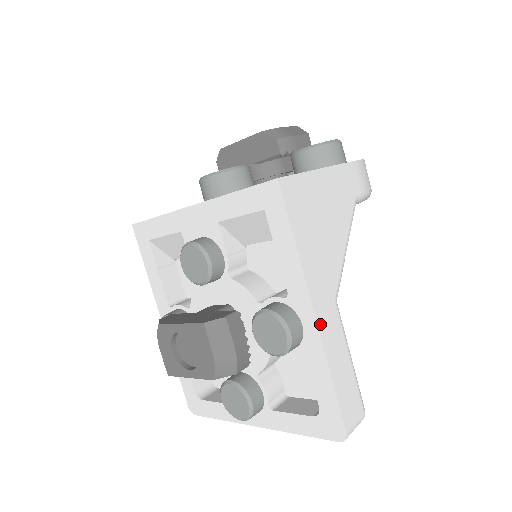
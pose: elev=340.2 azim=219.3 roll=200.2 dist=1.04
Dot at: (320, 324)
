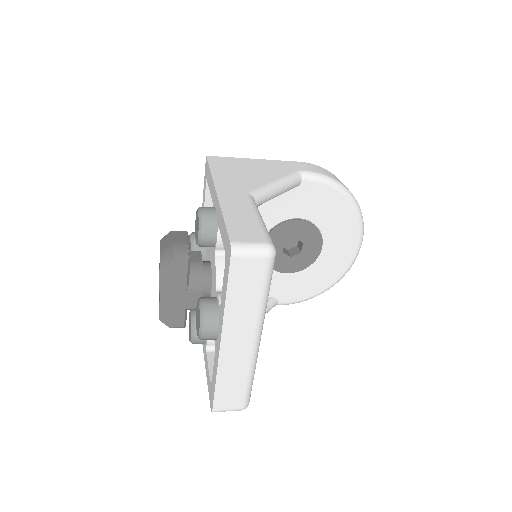
Dot at: (221, 196)
